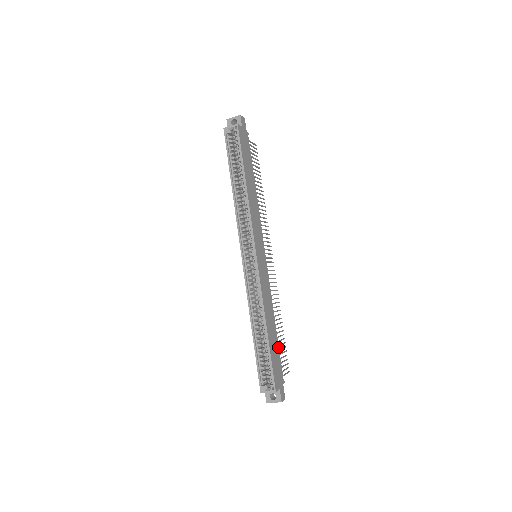
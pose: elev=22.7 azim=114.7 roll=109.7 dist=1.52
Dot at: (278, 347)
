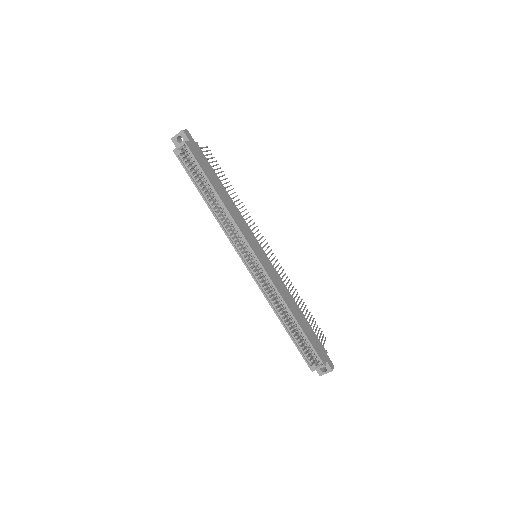
Dot at: (309, 326)
